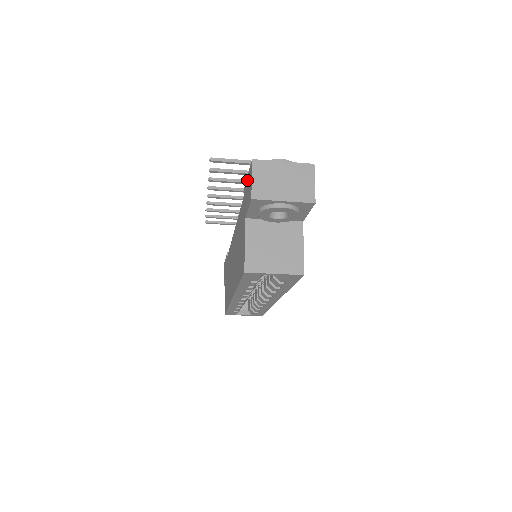
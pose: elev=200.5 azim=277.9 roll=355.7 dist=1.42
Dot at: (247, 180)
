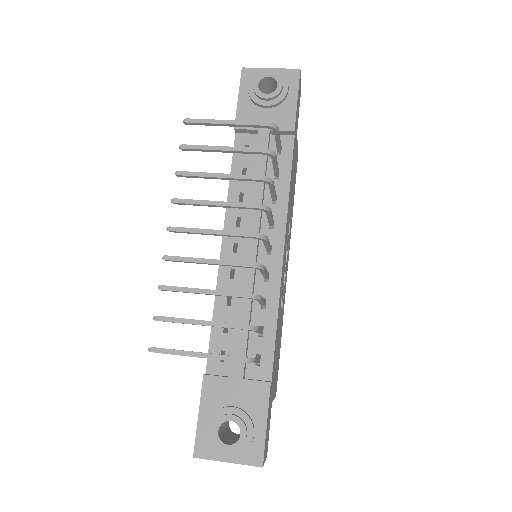
Dot at: (199, 415)
